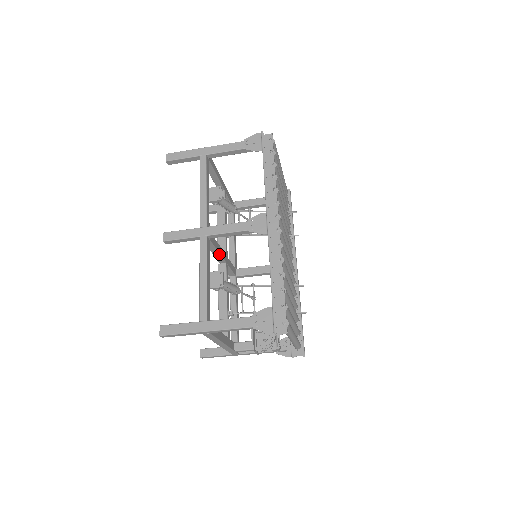
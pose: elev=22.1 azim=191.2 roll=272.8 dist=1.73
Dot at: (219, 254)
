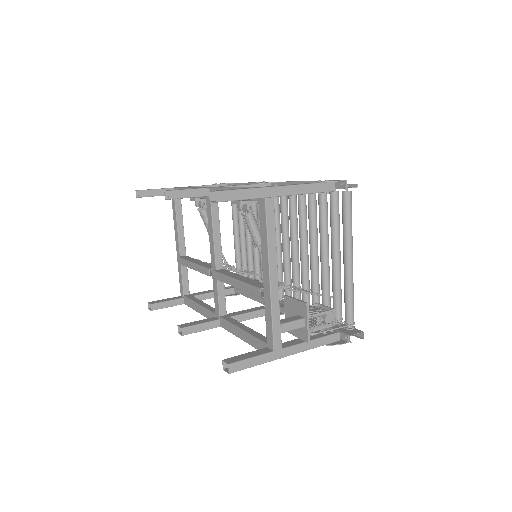
Dot at: (220, 241)
